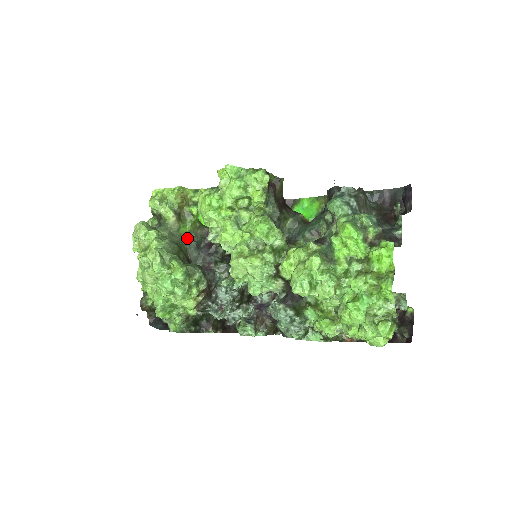
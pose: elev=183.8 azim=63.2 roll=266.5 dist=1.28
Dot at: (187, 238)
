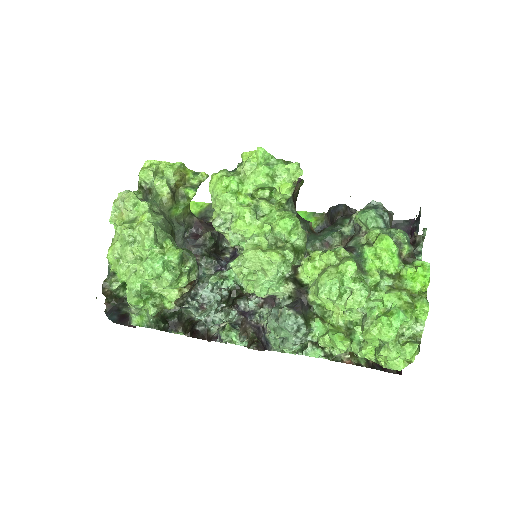
Dot at: (176, 222)
